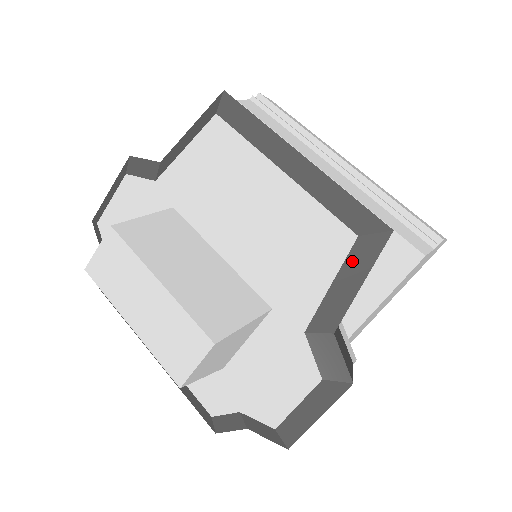
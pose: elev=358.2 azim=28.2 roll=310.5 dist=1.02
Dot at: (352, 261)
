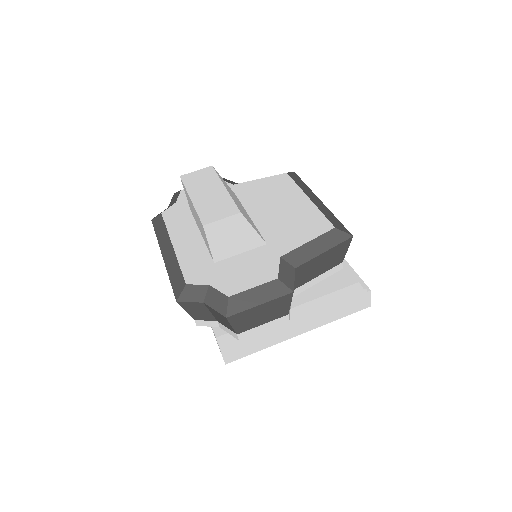
Dot at: (326, 237)
